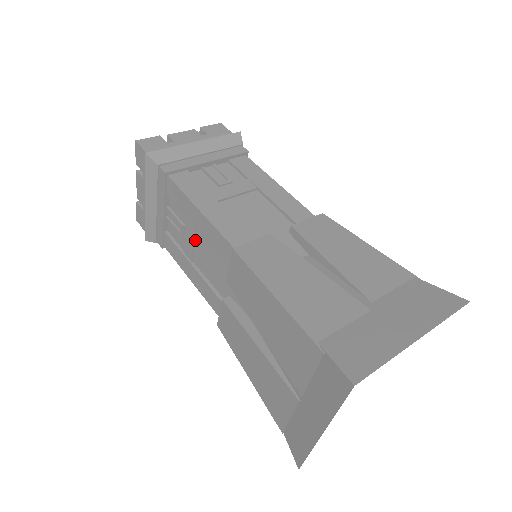
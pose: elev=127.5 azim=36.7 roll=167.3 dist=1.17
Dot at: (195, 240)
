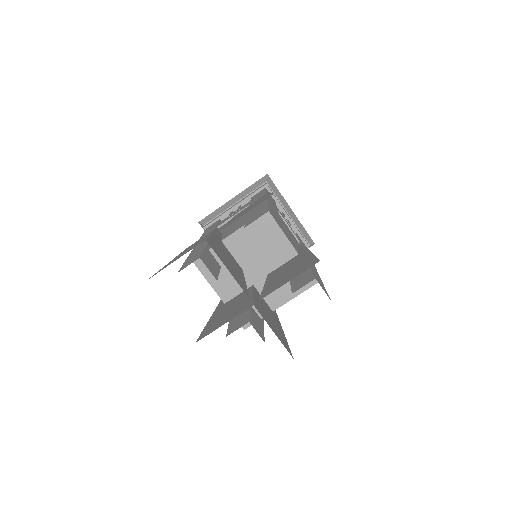
Dot at: occluded
